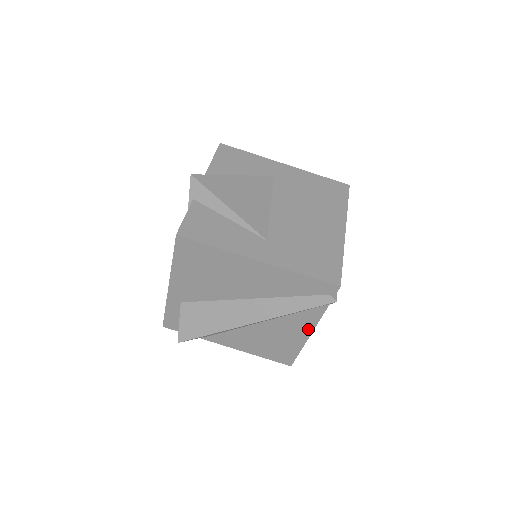
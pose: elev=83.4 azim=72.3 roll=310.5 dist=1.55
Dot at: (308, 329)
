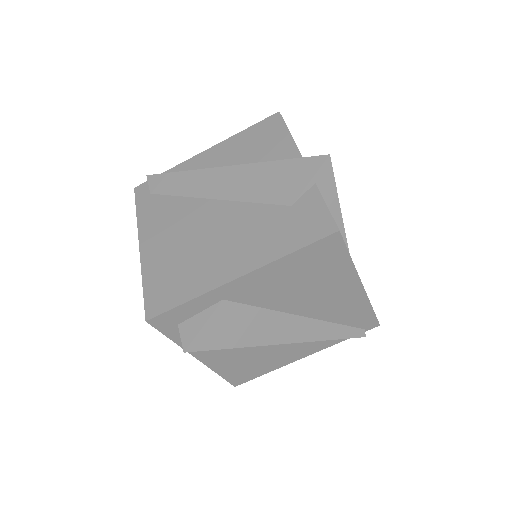
Dot at: (305, 354)
